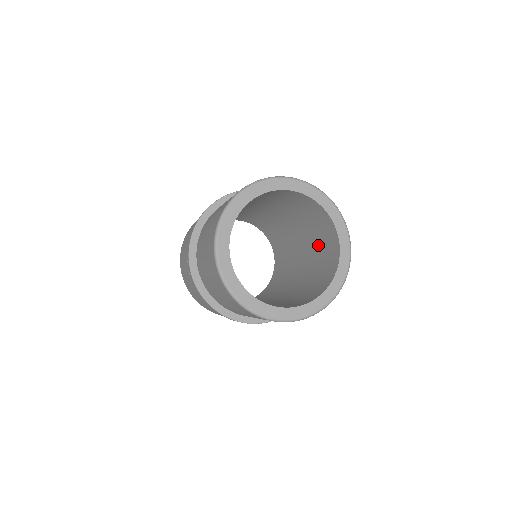
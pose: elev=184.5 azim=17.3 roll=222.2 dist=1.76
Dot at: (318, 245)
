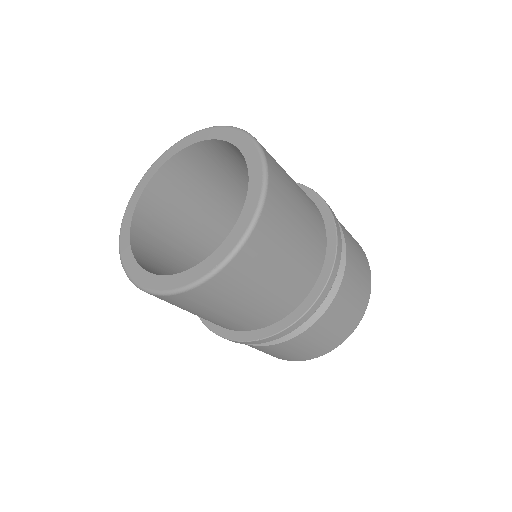
Dot at: occluded
